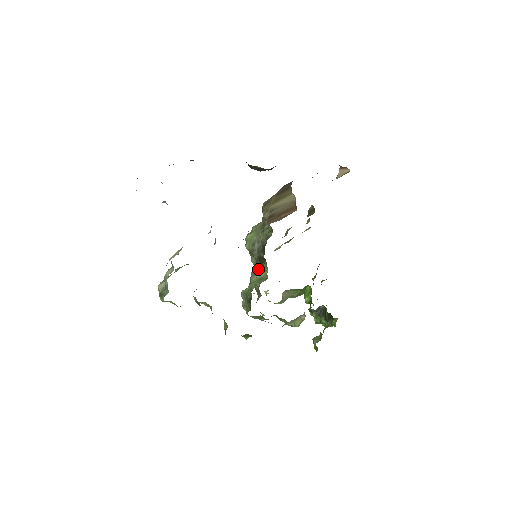
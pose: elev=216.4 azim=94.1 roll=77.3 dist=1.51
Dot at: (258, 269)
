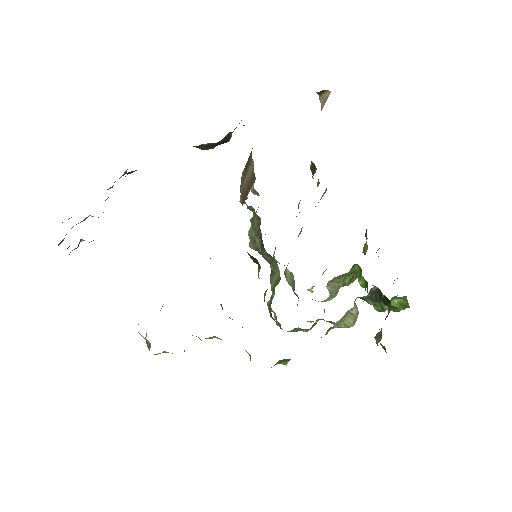
Dot at: occluded
